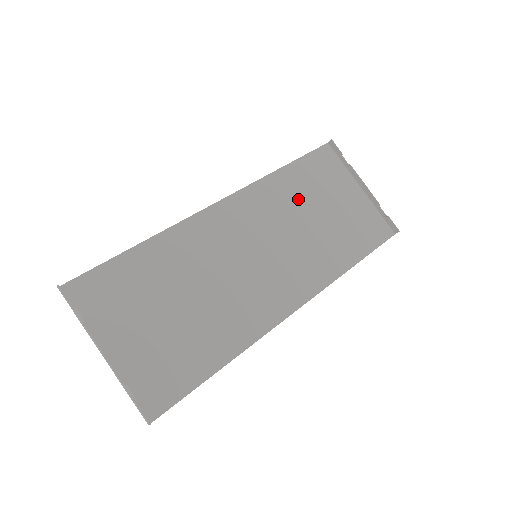
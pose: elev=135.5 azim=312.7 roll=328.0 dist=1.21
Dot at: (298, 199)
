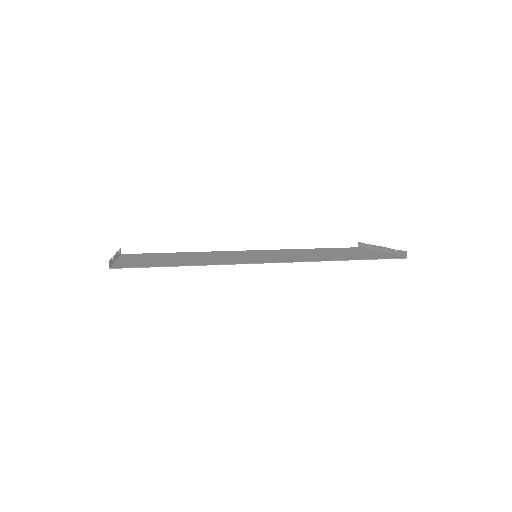
Dot at: occluded
